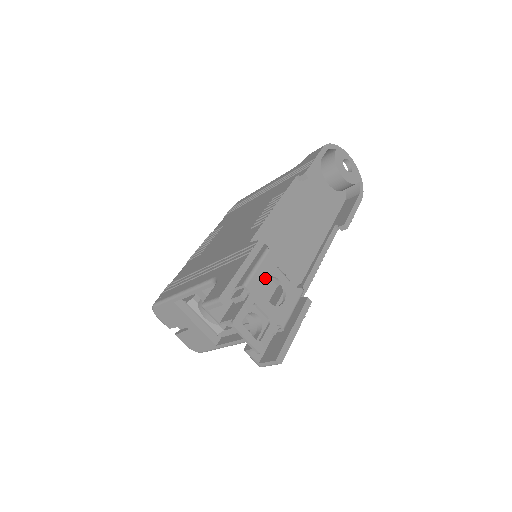
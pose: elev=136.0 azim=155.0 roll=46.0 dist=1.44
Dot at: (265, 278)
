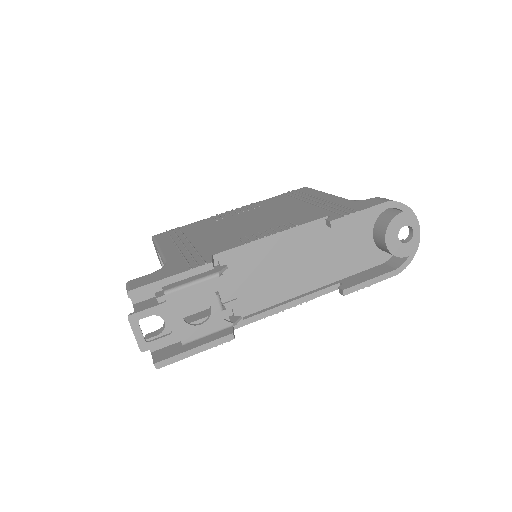
Dot at: (194, 297)
